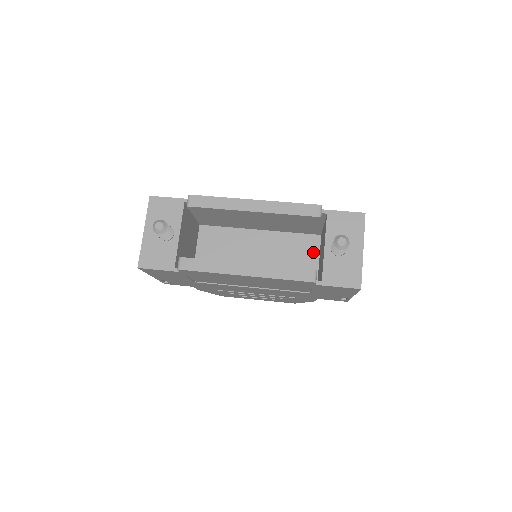
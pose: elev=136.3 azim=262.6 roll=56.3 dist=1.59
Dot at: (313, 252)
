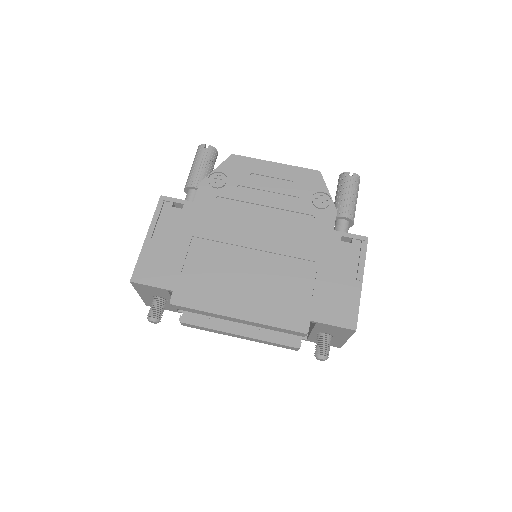
Dot at: occluded
